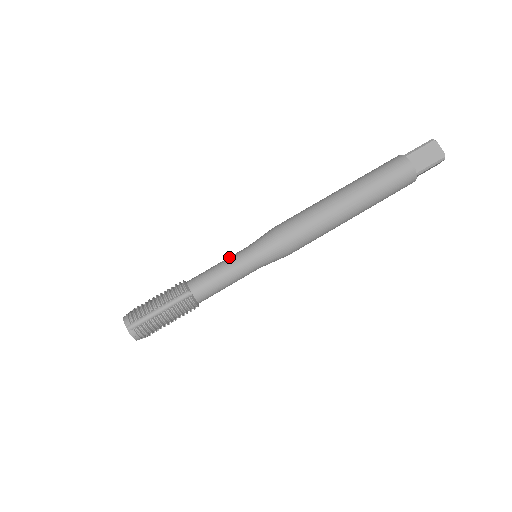
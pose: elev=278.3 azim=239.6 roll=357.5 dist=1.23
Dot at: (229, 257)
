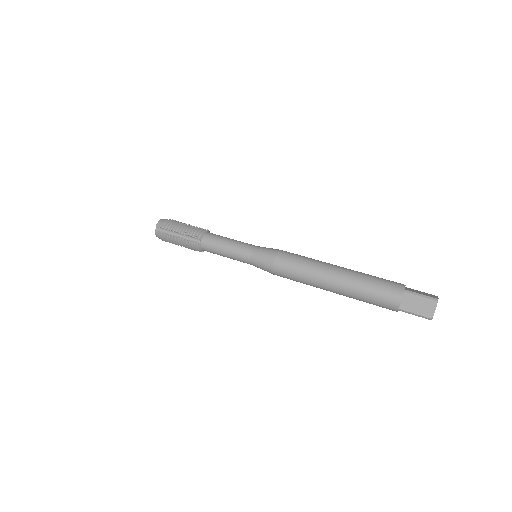
Dot at: (240, 242)
